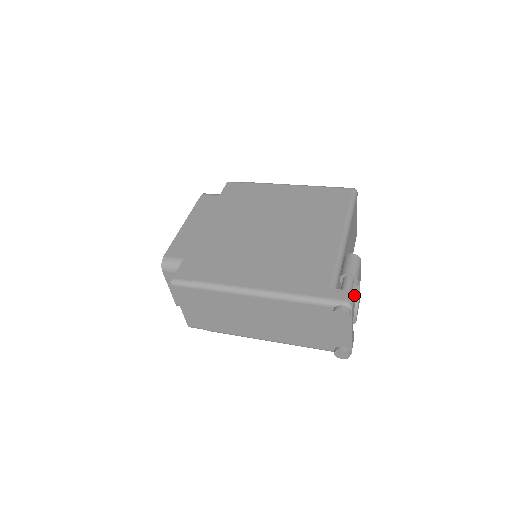
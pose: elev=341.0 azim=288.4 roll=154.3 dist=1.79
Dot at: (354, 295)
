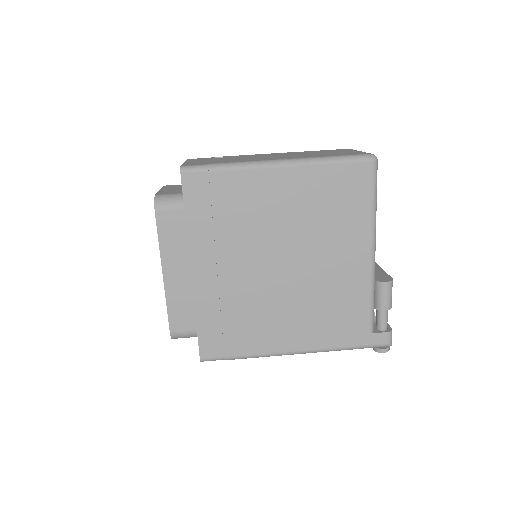
Dot at: occluded
